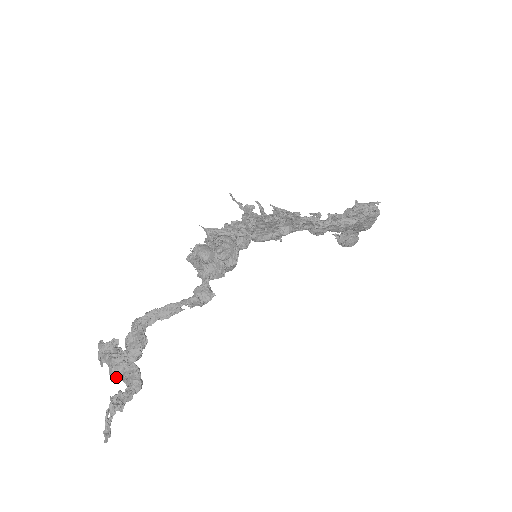
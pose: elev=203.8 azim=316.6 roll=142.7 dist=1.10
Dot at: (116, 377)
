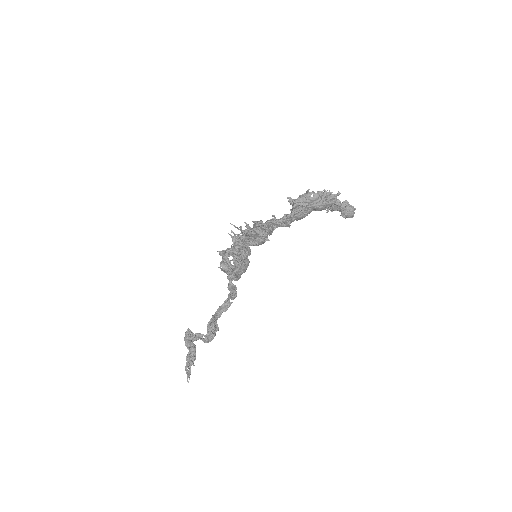
Dot at: (188, 349)
